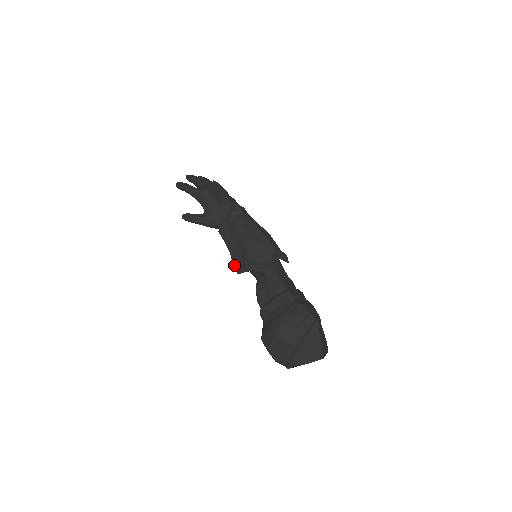
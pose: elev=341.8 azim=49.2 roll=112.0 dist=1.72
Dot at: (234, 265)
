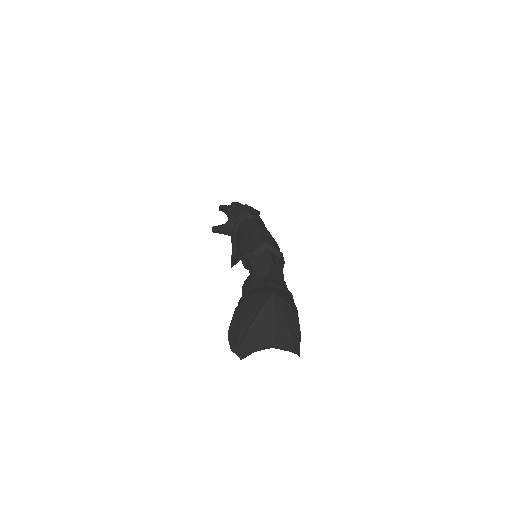
Dot at: (231, 261)
